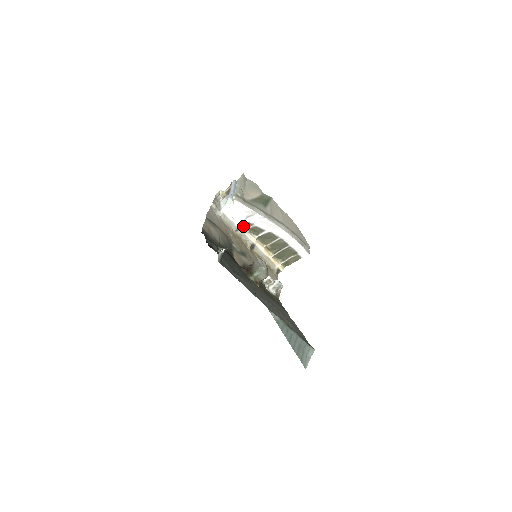
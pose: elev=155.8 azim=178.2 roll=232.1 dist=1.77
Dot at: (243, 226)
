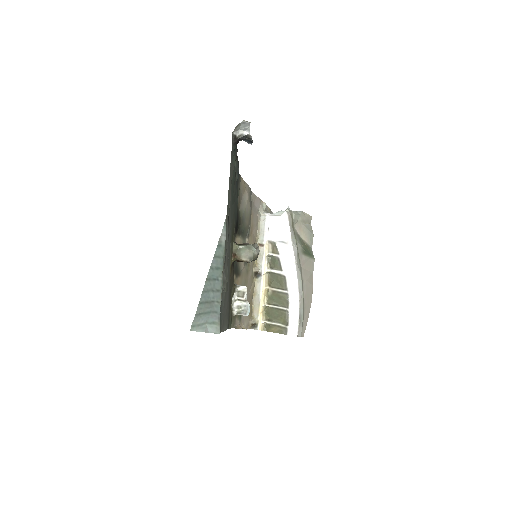
Dot at: (269, 247)
